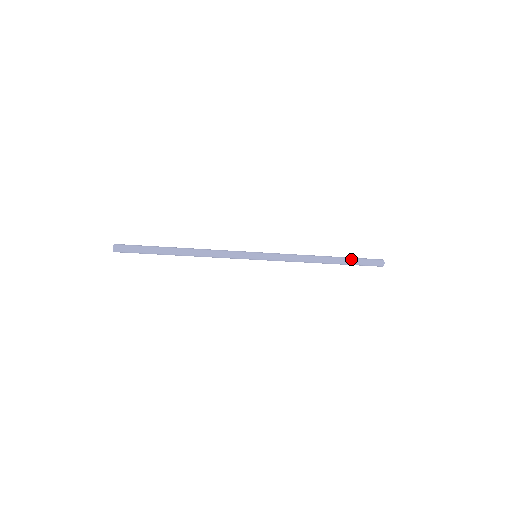
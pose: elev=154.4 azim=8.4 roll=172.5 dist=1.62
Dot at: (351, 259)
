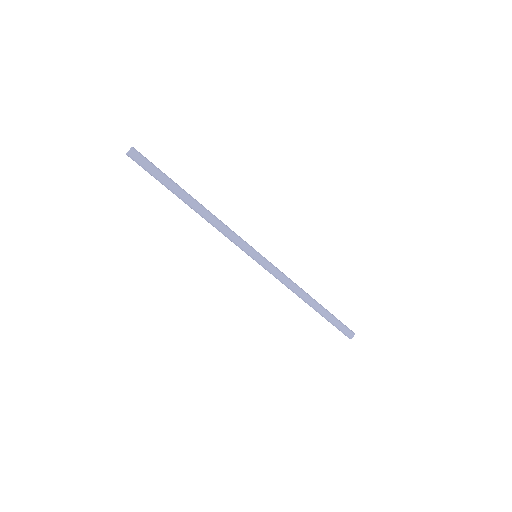
Dot at: (331, 315)
